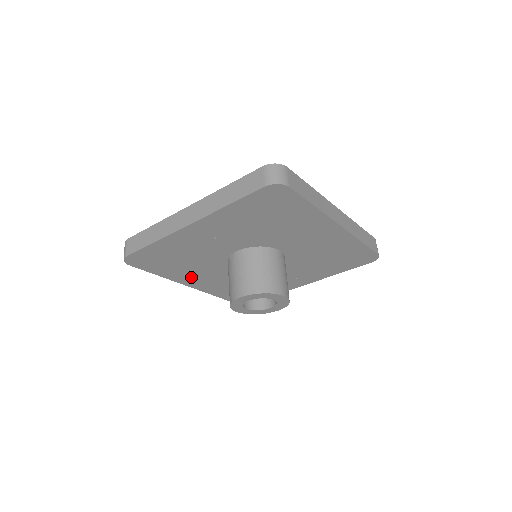
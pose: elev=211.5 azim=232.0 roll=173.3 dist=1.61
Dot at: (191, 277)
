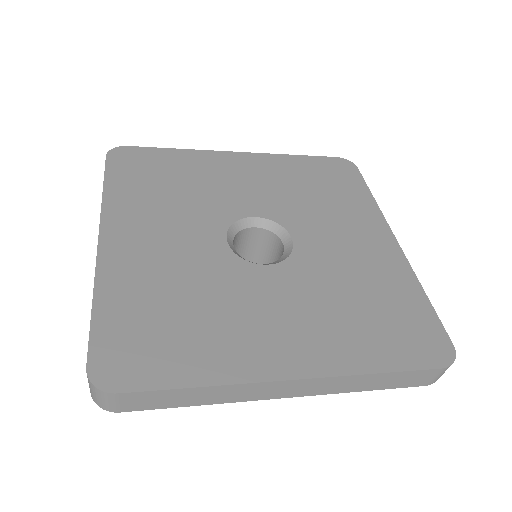
Dot at: occluded
